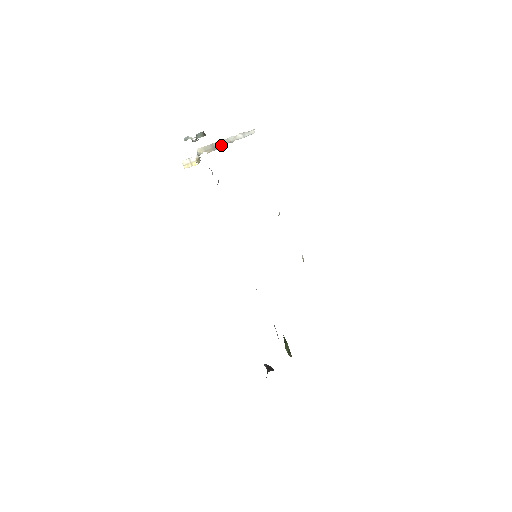
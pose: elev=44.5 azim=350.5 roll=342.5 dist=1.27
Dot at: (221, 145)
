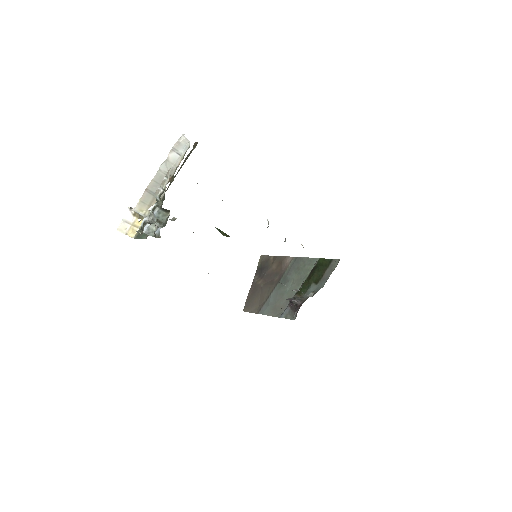
Dot at: occluded
